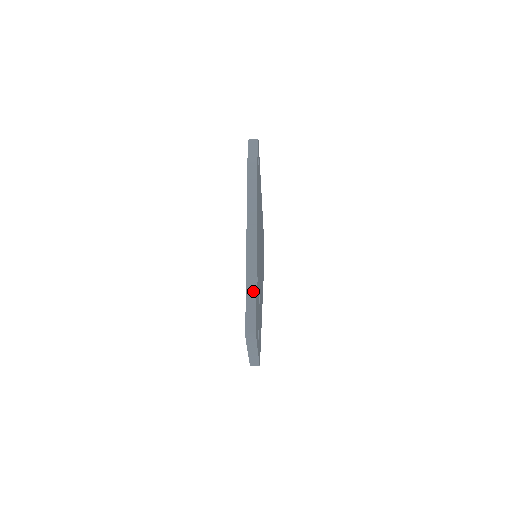
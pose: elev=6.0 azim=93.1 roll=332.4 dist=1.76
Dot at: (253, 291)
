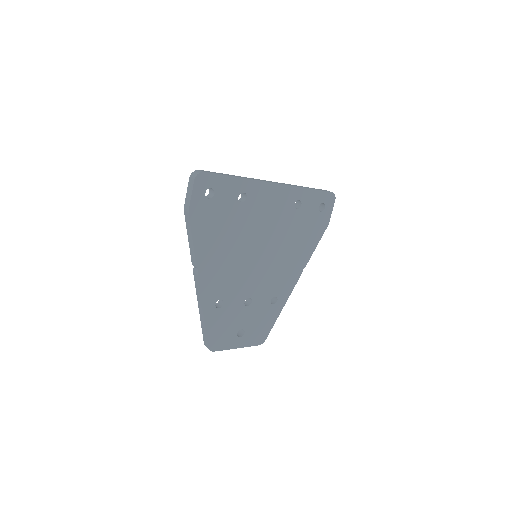
Dot at: (203, 321)
